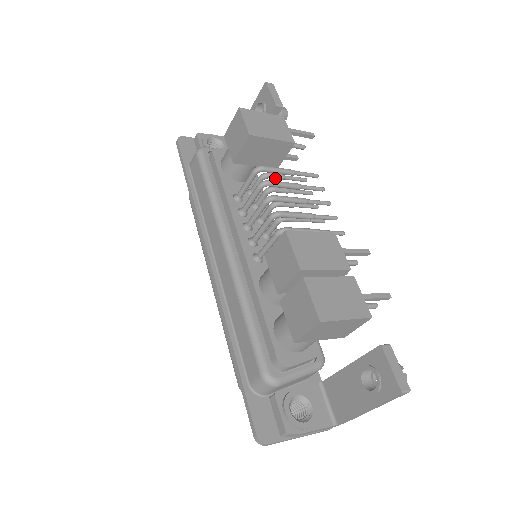
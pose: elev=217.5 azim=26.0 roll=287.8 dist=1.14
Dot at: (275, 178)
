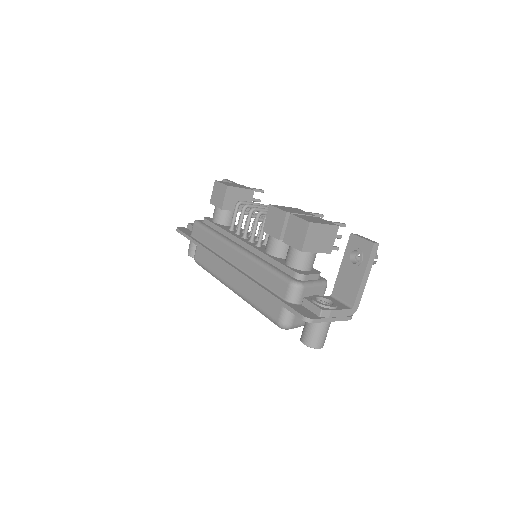
Dot at: occluded
